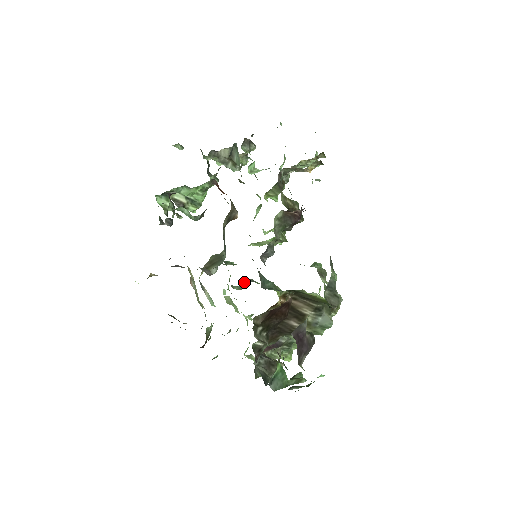
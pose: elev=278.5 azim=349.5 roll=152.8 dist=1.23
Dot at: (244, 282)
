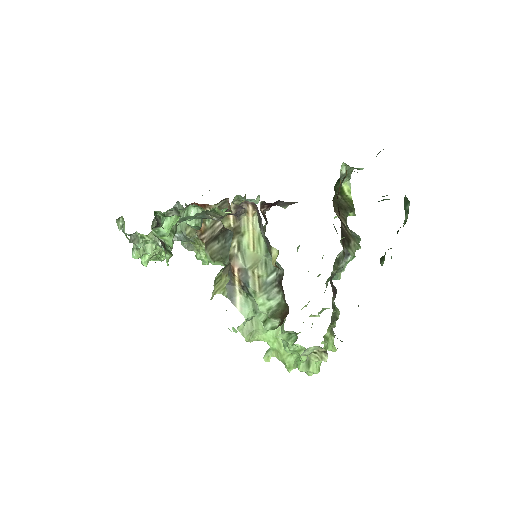
Dot at: occluded
